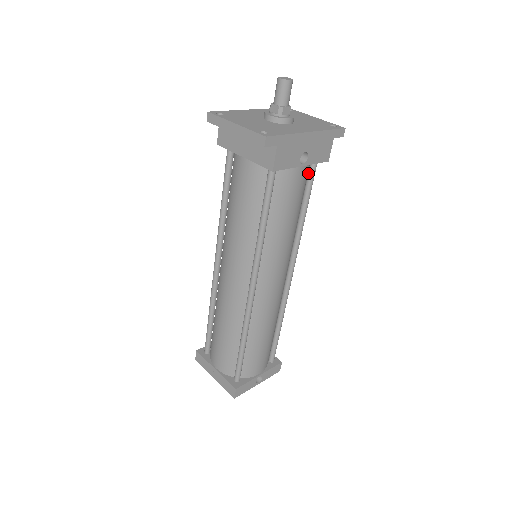
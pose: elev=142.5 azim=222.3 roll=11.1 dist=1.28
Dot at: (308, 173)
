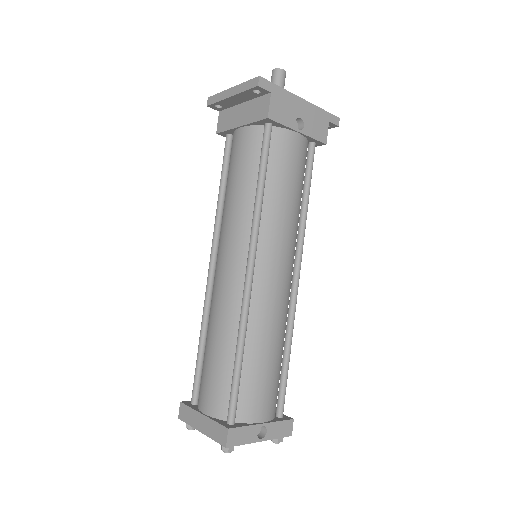
Dot at: (307, 156)
